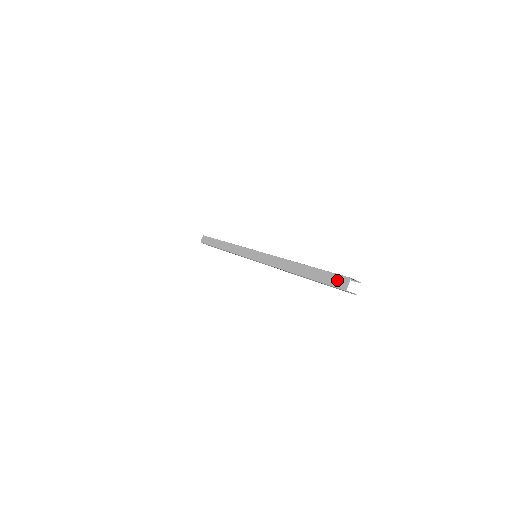
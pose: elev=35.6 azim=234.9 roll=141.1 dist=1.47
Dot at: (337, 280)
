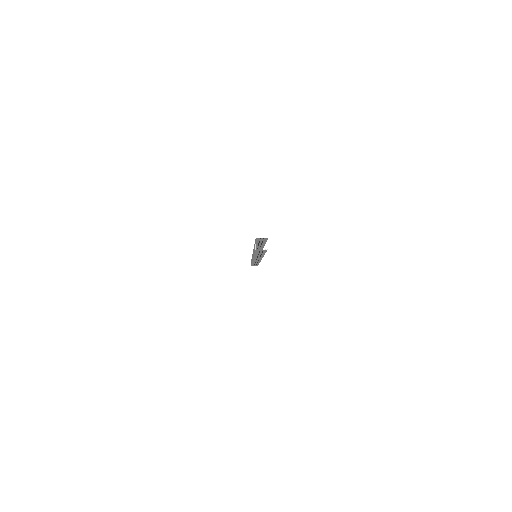
Dot at: occluded
